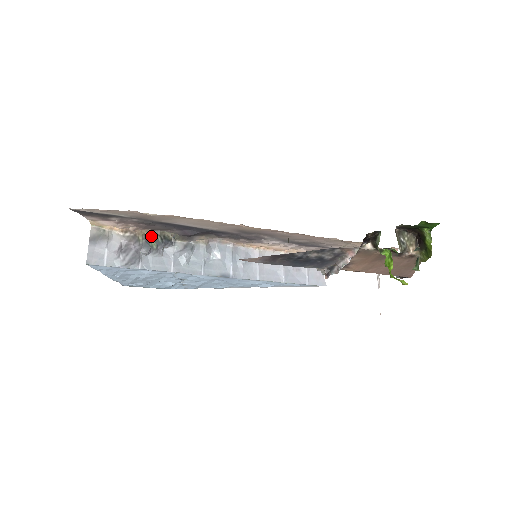
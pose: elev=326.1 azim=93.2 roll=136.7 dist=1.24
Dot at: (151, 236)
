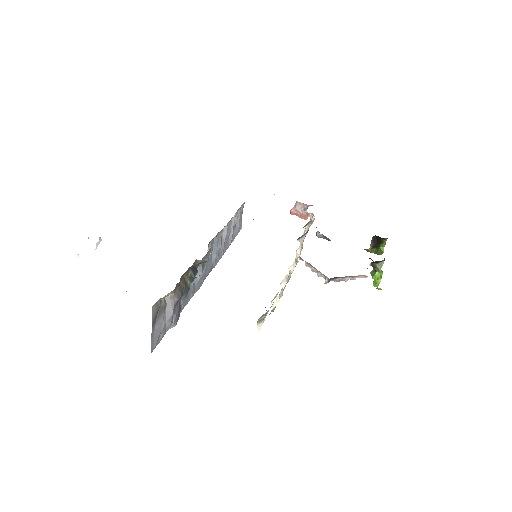
Dot at: (186, 275)
